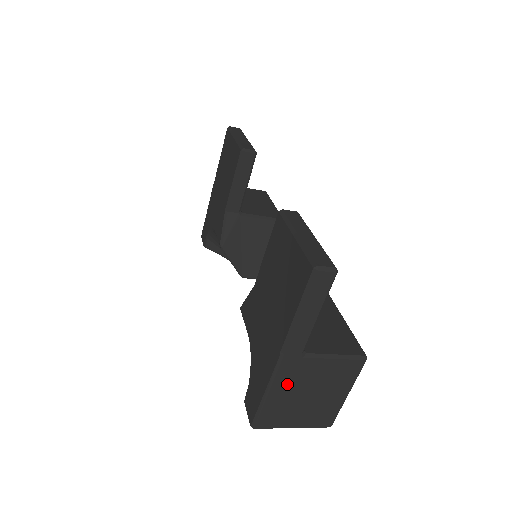
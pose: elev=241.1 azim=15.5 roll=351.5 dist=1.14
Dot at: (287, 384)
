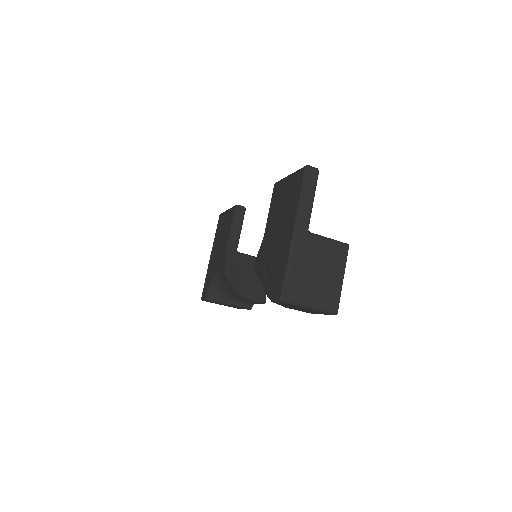
Dot at: (301, 257)
